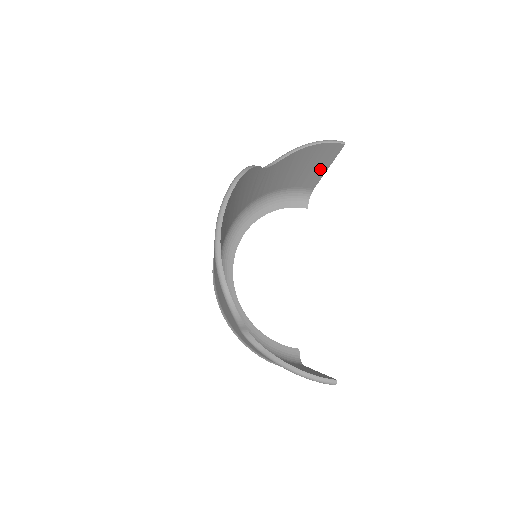
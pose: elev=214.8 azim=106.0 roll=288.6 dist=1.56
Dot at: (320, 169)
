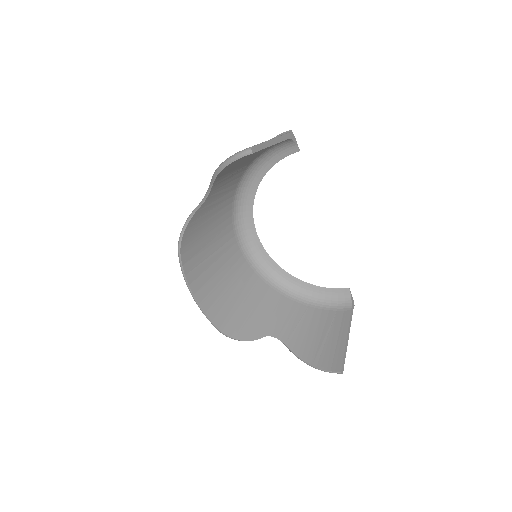
Dot at: occluded
